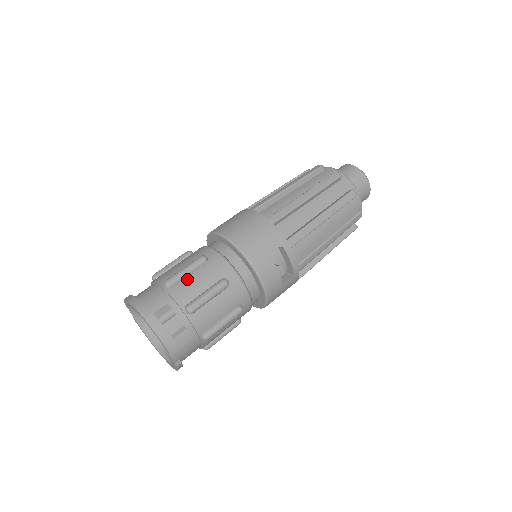
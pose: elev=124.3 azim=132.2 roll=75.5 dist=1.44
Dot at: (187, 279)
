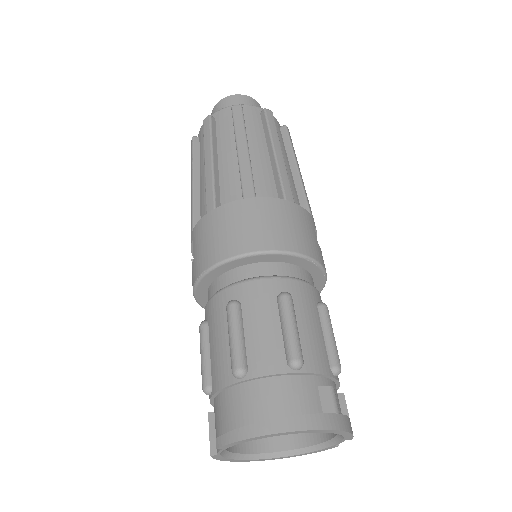
Dot at: (302, 337)
